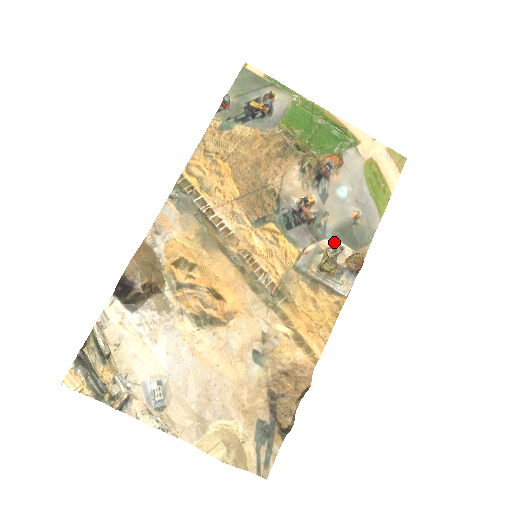
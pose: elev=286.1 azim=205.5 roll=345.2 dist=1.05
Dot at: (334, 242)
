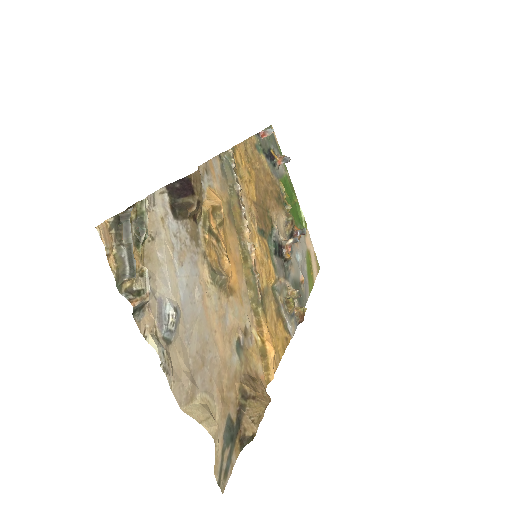
Dot at: occluded
